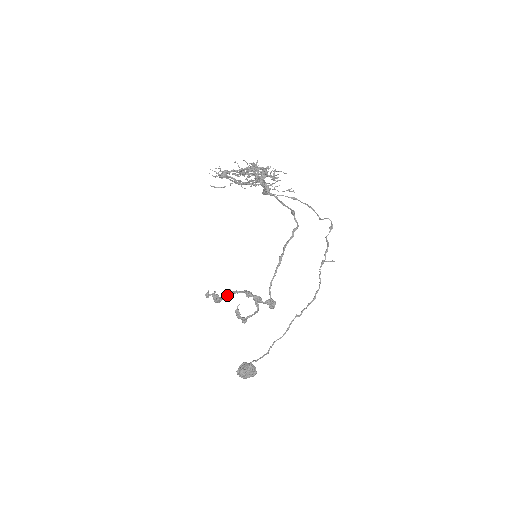
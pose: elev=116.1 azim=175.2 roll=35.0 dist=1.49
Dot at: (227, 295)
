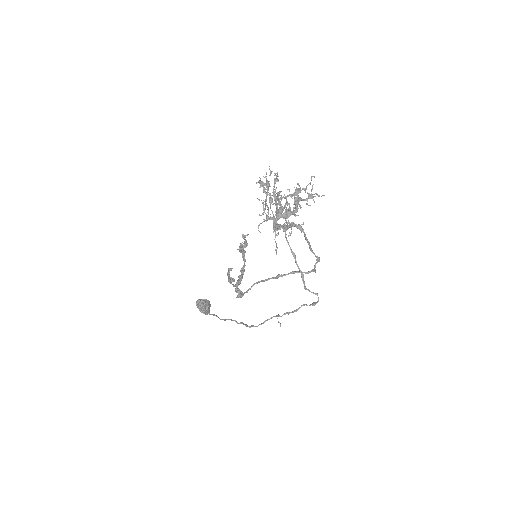
Dot at: (242, 253)
